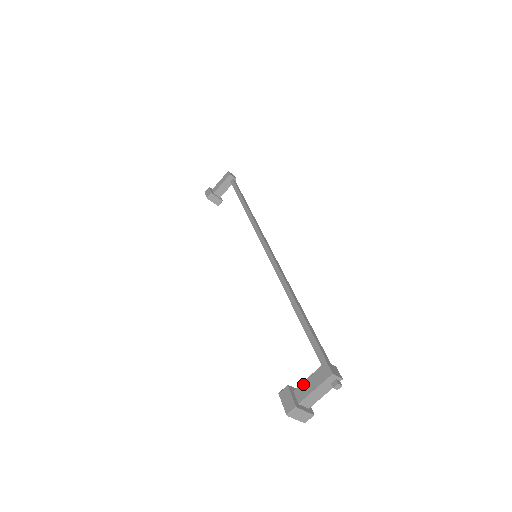
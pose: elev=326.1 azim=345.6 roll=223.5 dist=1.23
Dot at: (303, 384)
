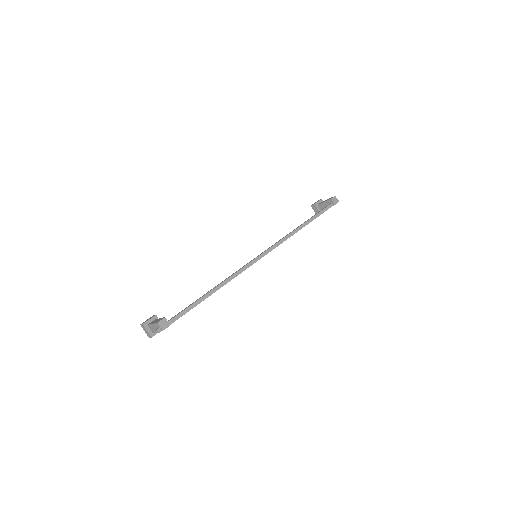
Dot at: (157, 319)
